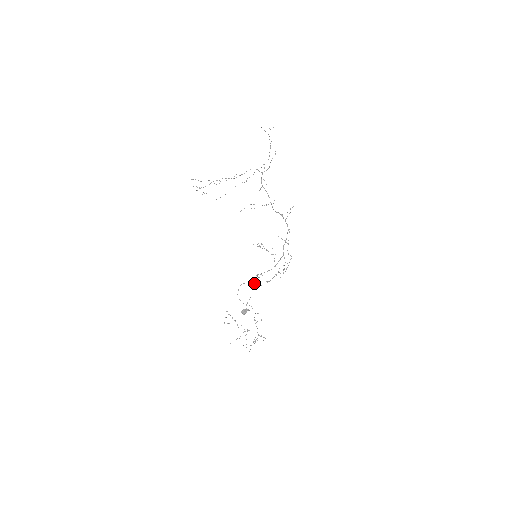
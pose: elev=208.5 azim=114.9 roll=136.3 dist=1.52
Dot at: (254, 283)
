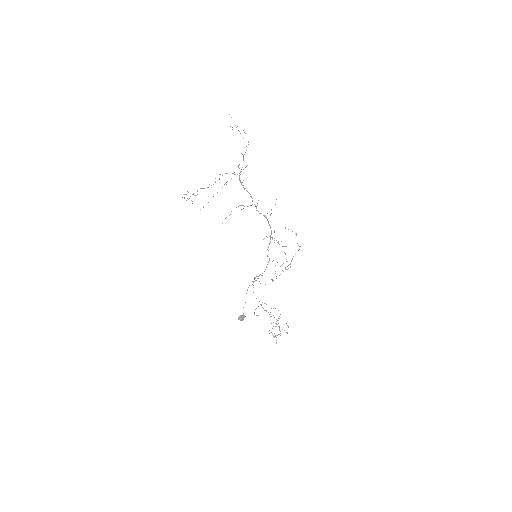
Dot at: (247, 289)
